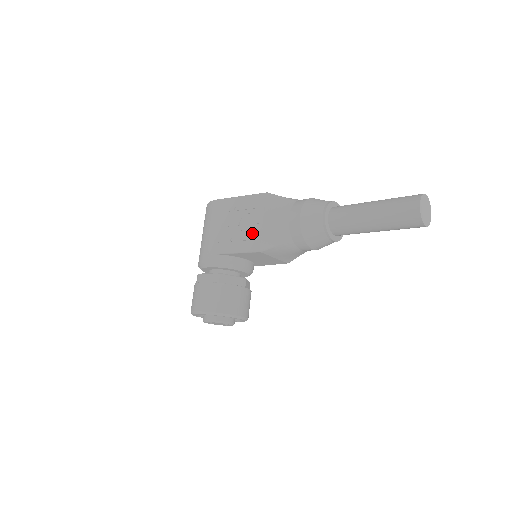
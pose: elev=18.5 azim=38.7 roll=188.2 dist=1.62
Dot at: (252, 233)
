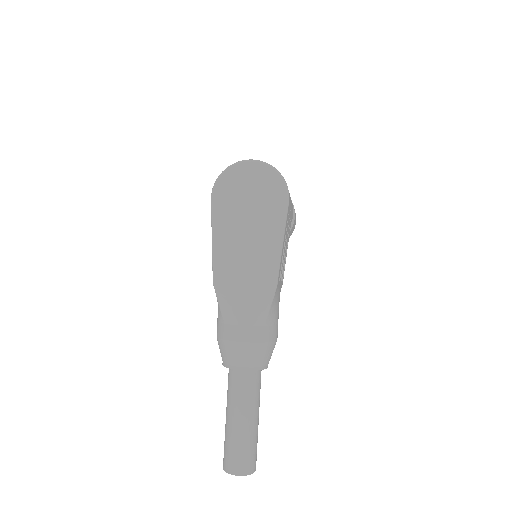
Dot at: occluded
